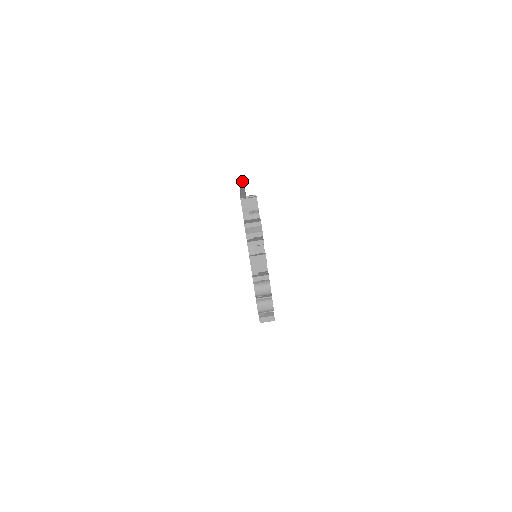
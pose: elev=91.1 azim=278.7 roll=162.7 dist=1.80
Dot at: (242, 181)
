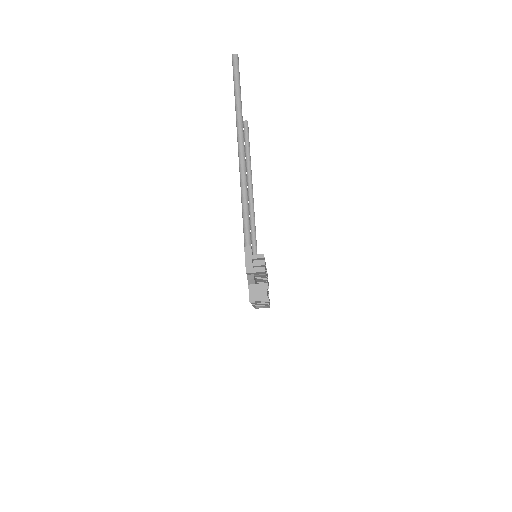
Dot at: (240, 113)
